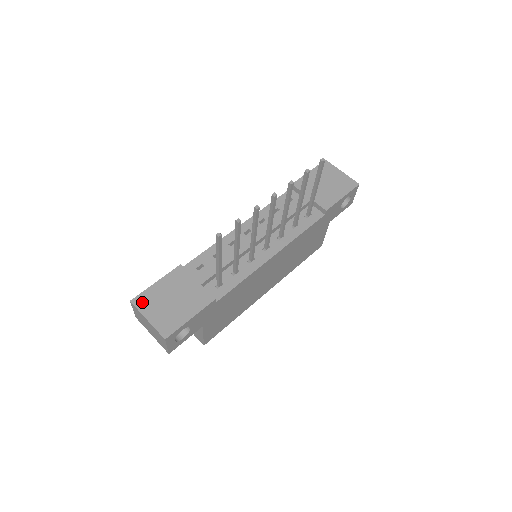
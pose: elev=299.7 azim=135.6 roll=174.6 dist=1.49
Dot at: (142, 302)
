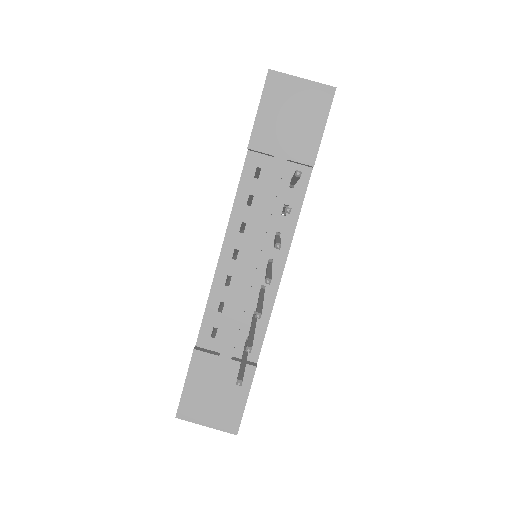
Dot at: (188, 412)
